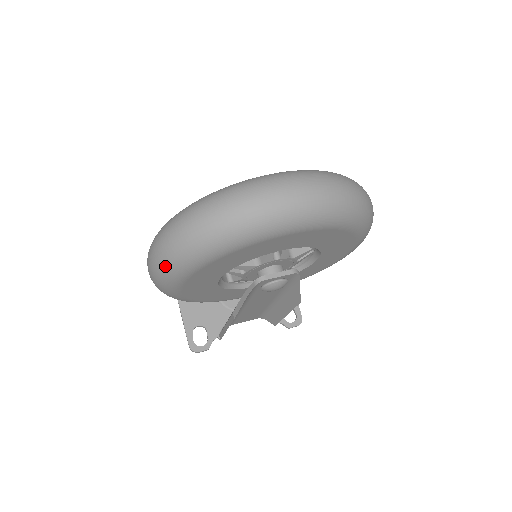
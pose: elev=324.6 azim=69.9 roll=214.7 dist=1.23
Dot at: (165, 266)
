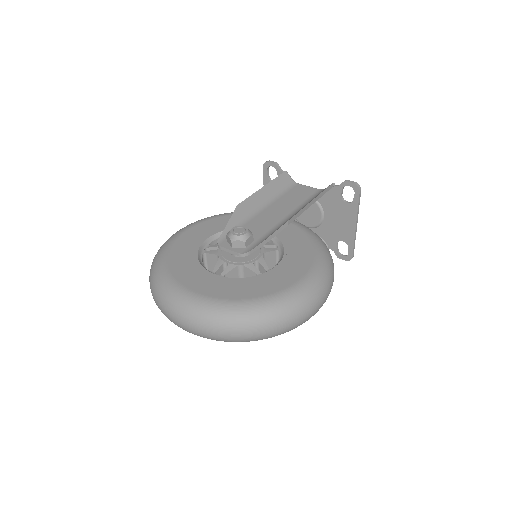
Dot at: occluded
